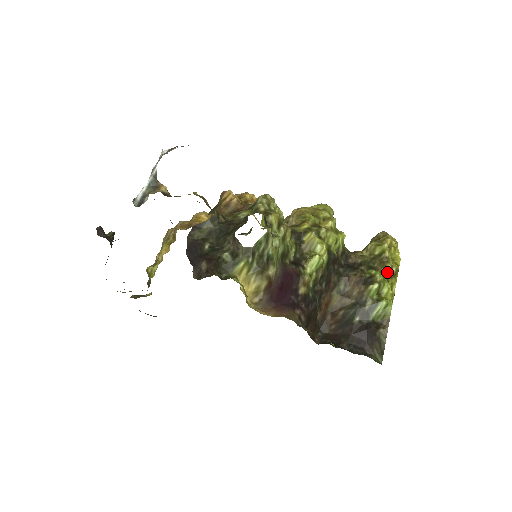
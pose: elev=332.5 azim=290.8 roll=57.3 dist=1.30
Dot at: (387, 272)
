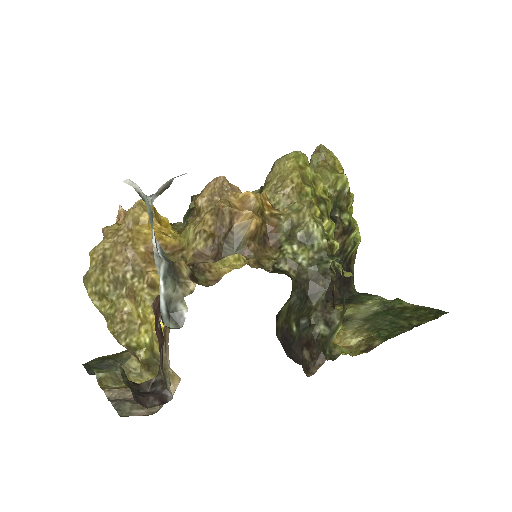
Dot at: (350, 206)
